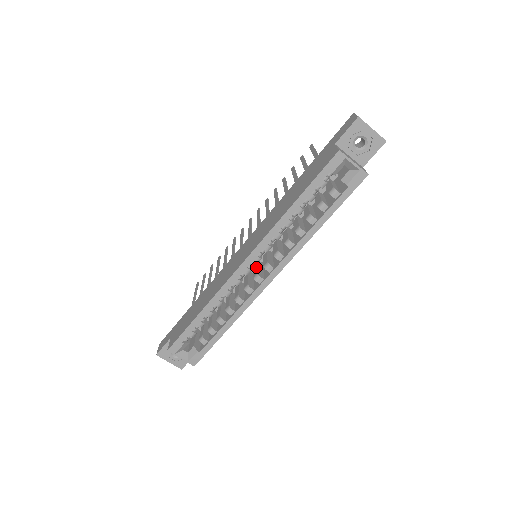
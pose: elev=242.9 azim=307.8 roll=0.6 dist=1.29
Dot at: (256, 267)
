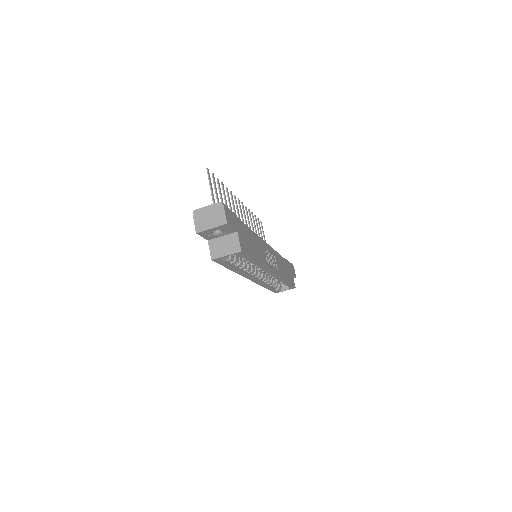
Dot at: occluded
